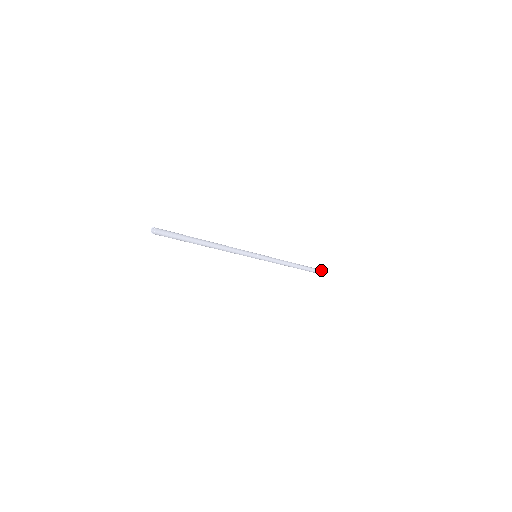
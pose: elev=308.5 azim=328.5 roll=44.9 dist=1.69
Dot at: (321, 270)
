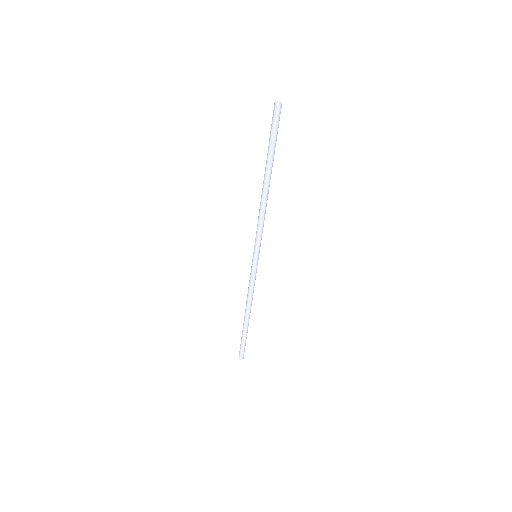
Dot at: occluded
